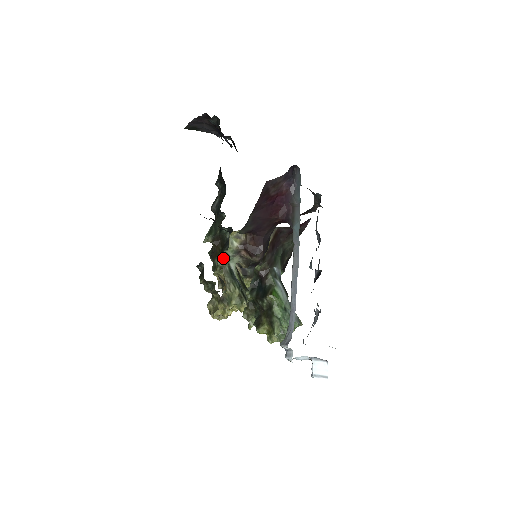
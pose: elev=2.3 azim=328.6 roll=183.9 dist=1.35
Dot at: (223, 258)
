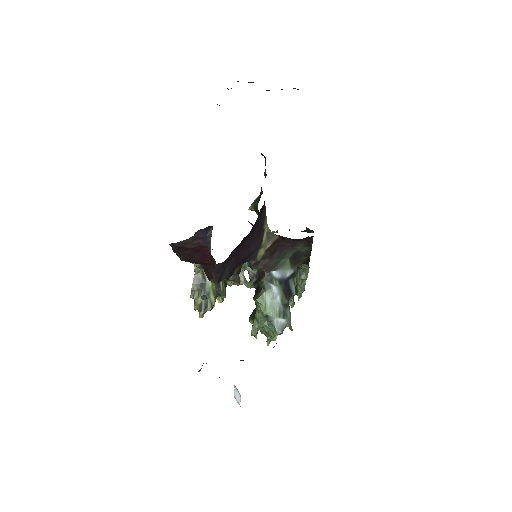
Dot at: occluded
